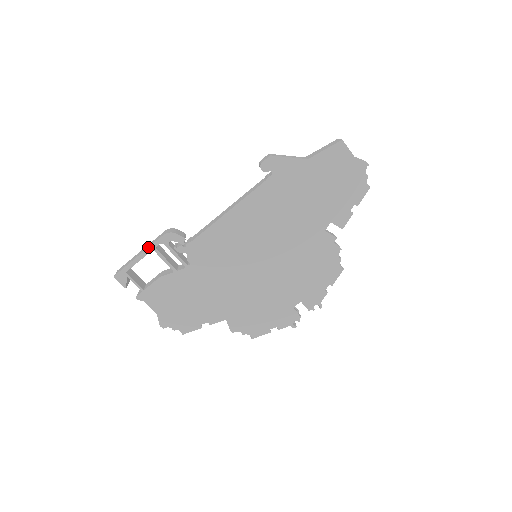
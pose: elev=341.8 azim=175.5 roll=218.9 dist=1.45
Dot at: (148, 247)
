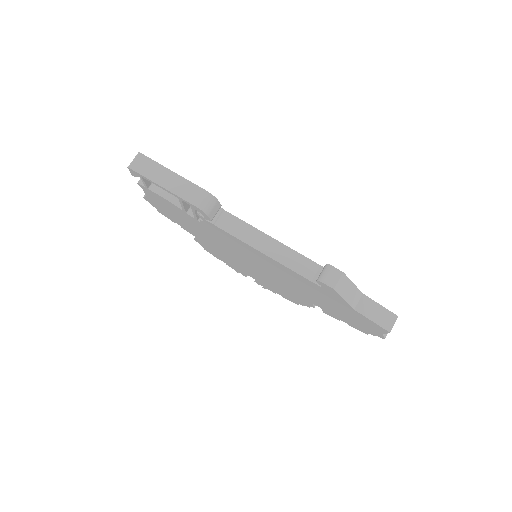
Dot at: (176, 194)
